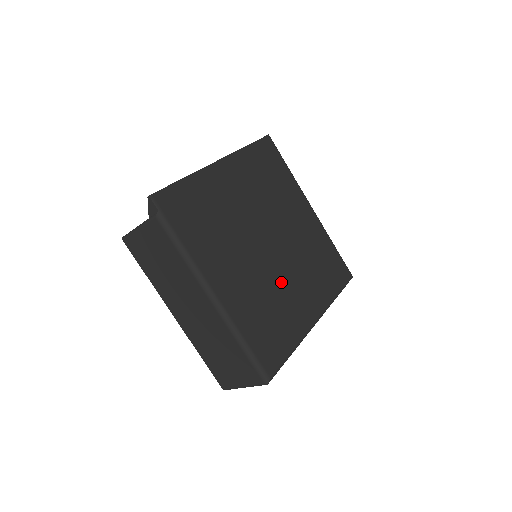
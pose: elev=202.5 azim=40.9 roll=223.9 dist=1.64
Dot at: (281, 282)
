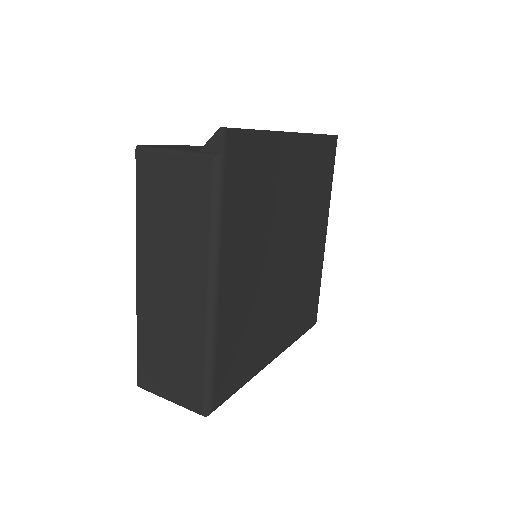
Dot at: (271, 303)
